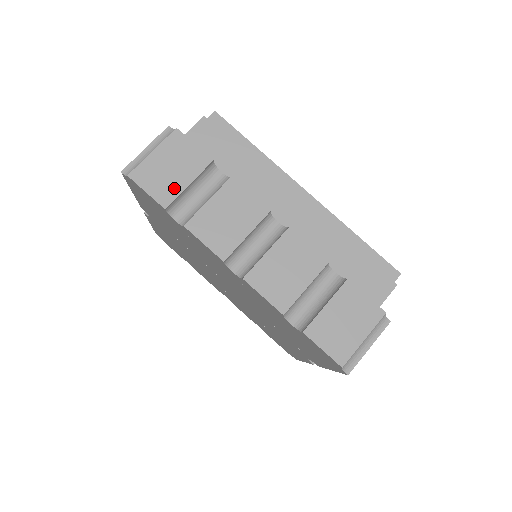
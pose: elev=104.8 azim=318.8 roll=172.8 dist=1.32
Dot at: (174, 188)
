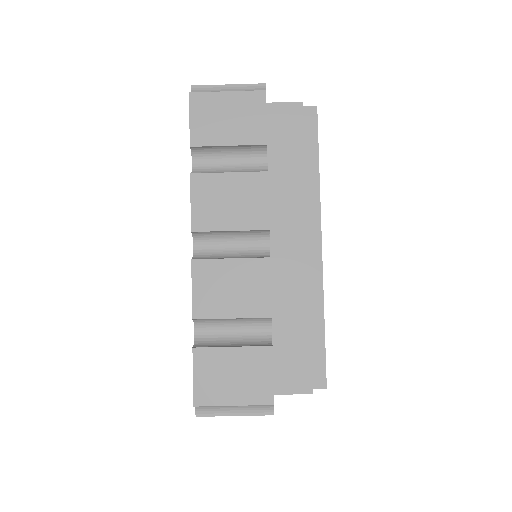
Dot at: (214, 137)
